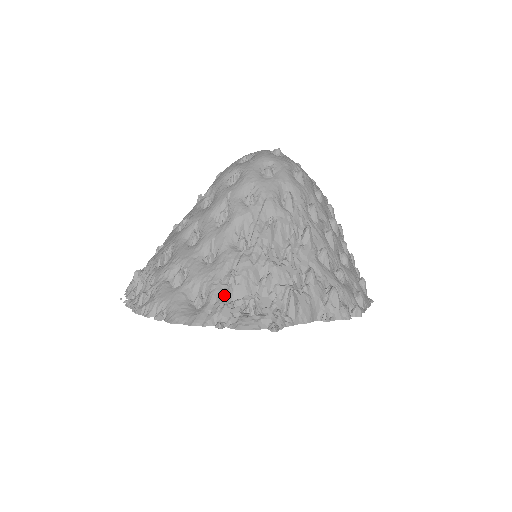
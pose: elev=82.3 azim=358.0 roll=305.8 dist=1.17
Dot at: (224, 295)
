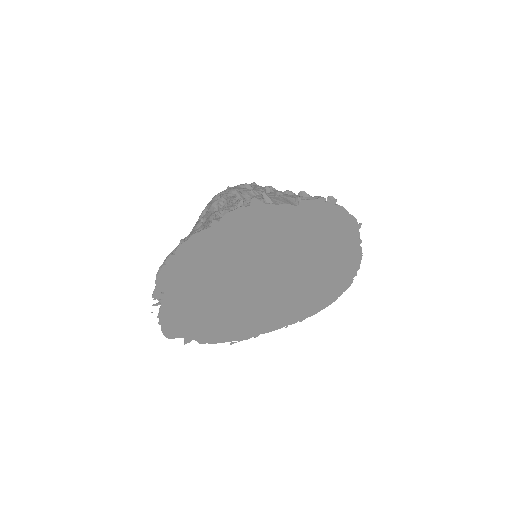
Dot at: occluded
